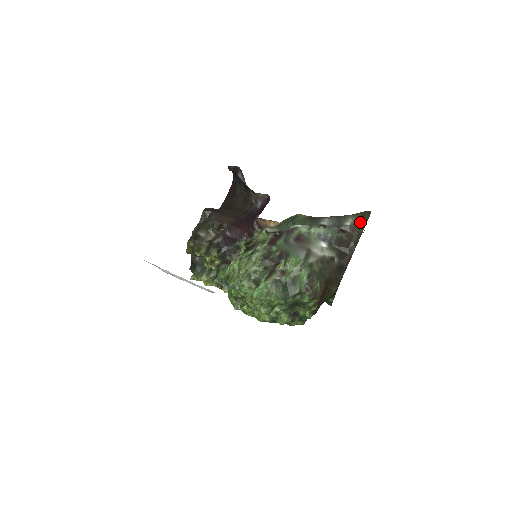
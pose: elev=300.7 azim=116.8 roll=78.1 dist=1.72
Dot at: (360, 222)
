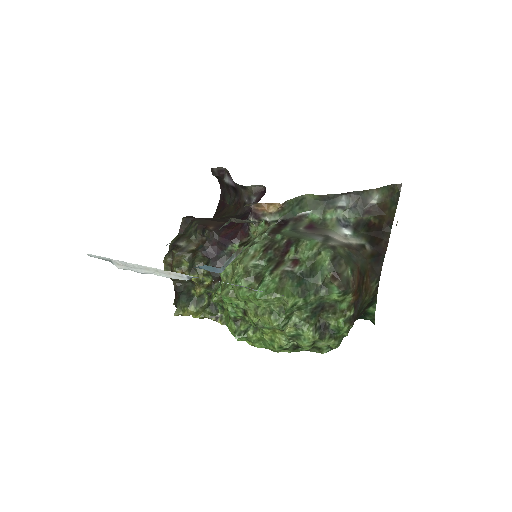
Dot at: (390, 198)
